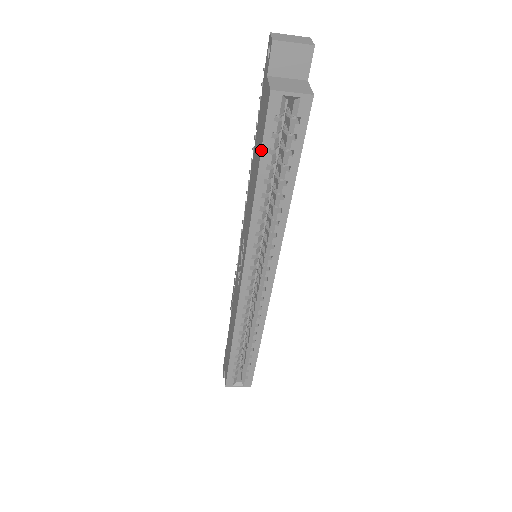
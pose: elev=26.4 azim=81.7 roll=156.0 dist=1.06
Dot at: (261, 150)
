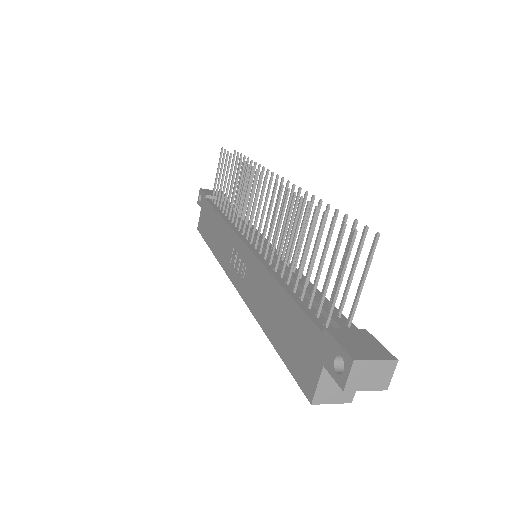
Dot at: (284, 363)
